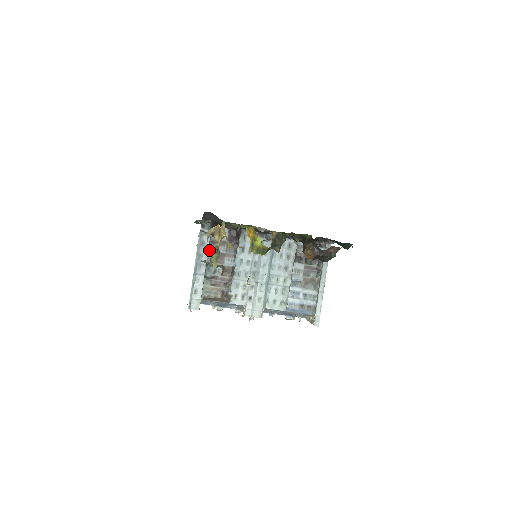
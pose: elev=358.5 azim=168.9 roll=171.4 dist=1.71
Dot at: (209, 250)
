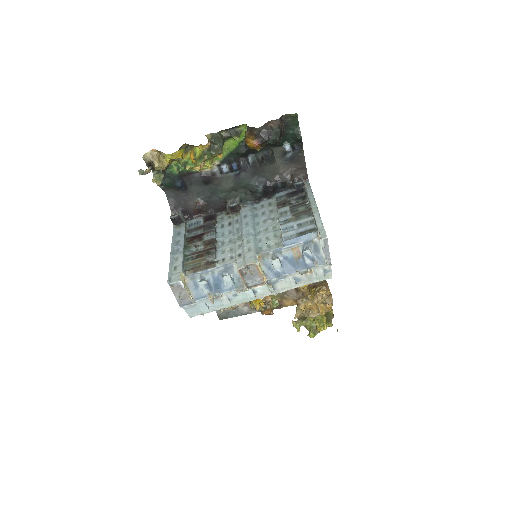
Dot at: (187, 238)
